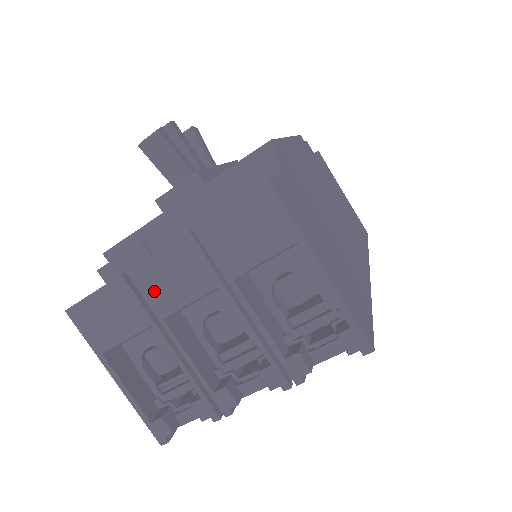
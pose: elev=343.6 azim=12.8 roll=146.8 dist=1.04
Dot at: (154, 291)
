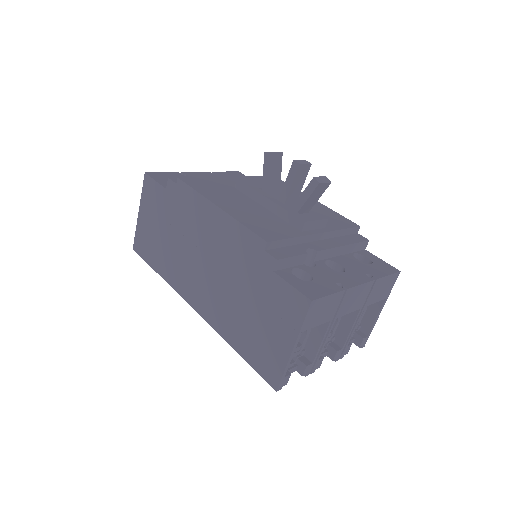
Dot at: (346, 303)
